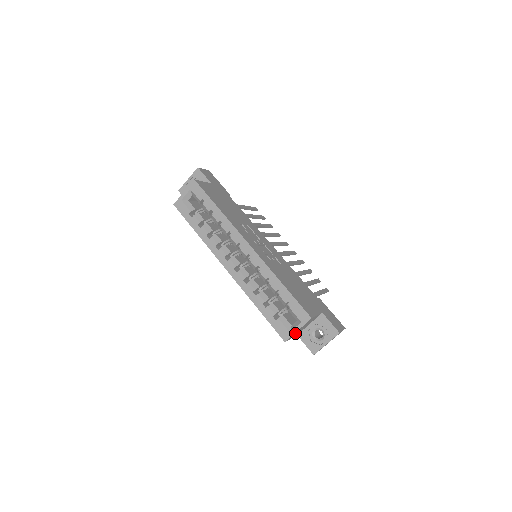
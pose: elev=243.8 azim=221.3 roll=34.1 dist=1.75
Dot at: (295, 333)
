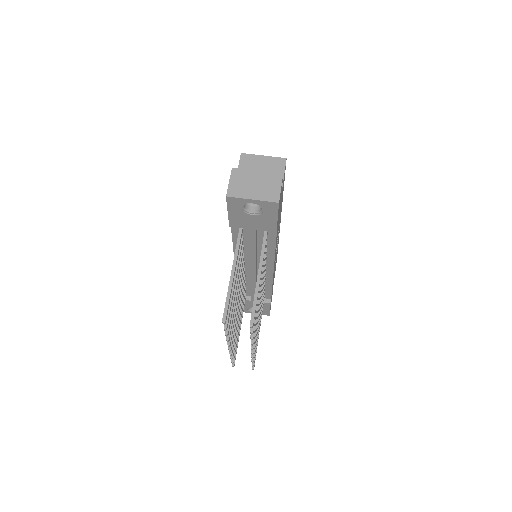
Dot at: (254, 161)
